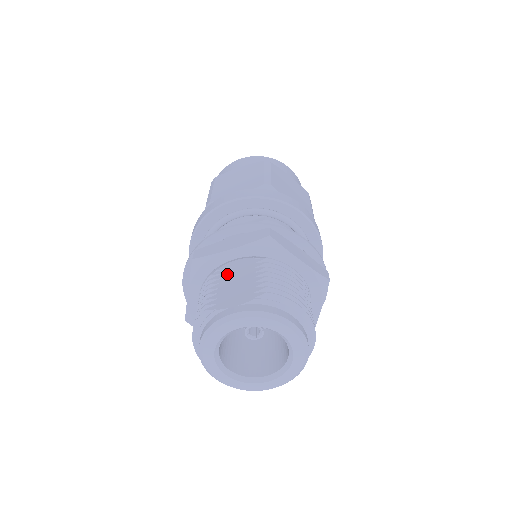
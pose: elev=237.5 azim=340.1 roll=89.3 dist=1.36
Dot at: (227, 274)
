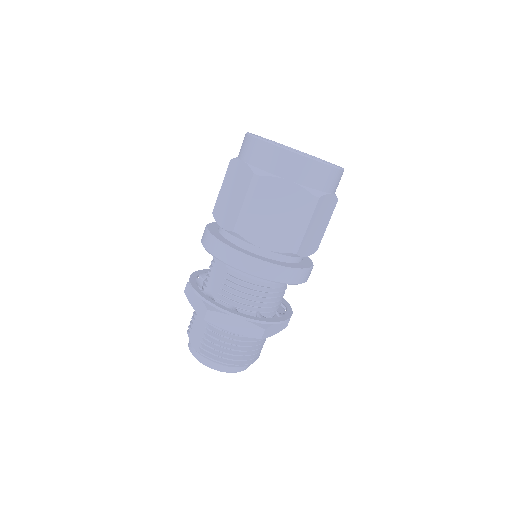
Dot at: occluded
